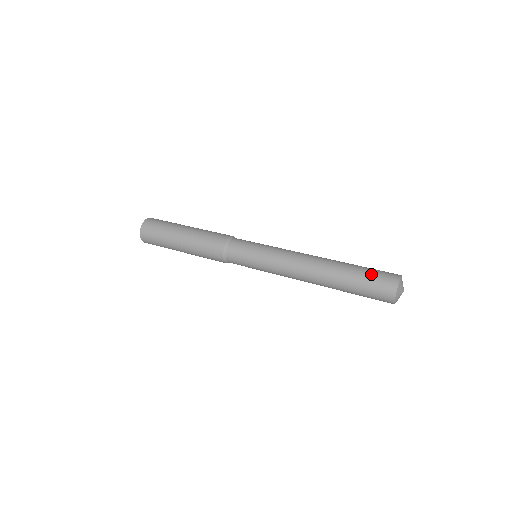
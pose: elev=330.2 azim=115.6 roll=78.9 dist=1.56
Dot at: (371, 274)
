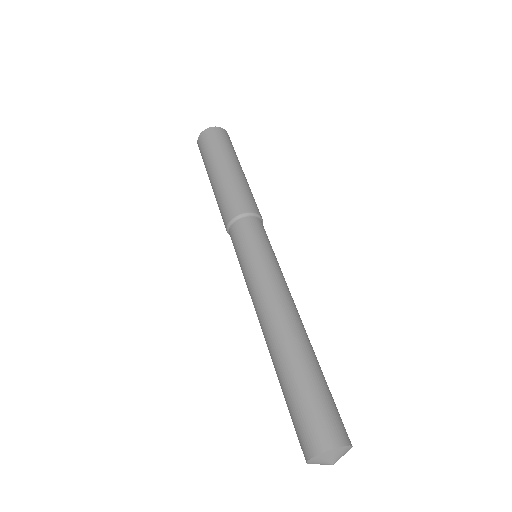
Dot at: (304, 408)
